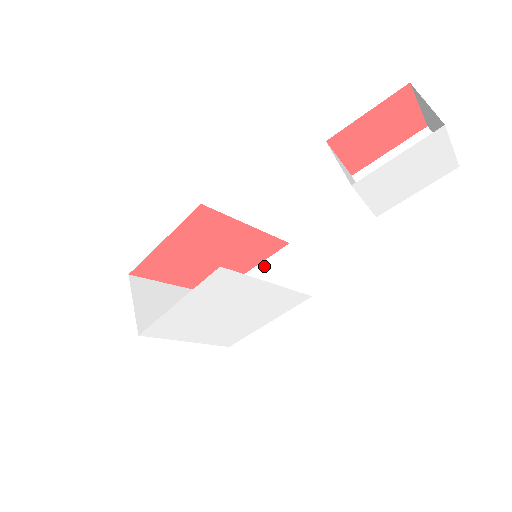
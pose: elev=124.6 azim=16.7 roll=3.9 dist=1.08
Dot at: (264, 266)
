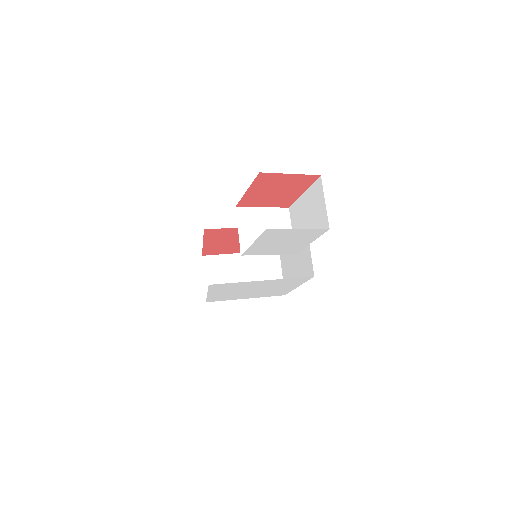
Dot at: occluded
